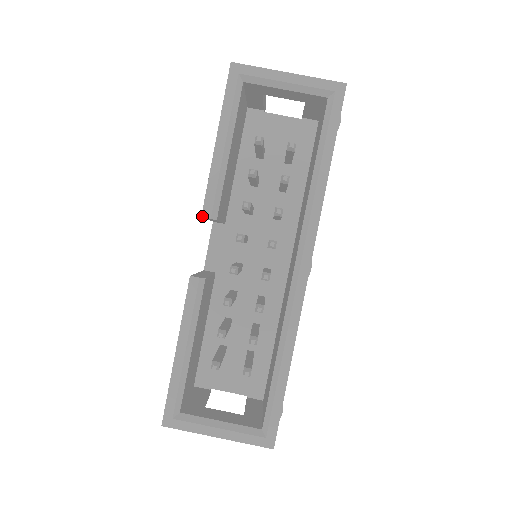
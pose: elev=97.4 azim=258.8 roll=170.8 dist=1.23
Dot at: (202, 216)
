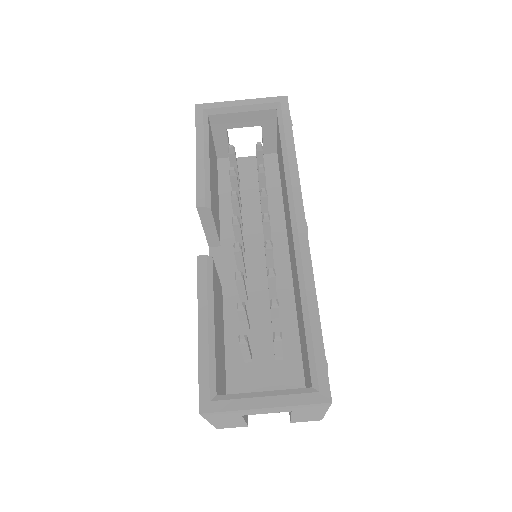
Dot at: (197, 206)
